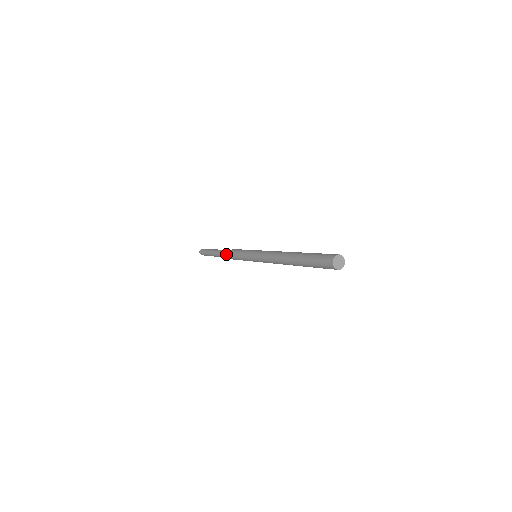
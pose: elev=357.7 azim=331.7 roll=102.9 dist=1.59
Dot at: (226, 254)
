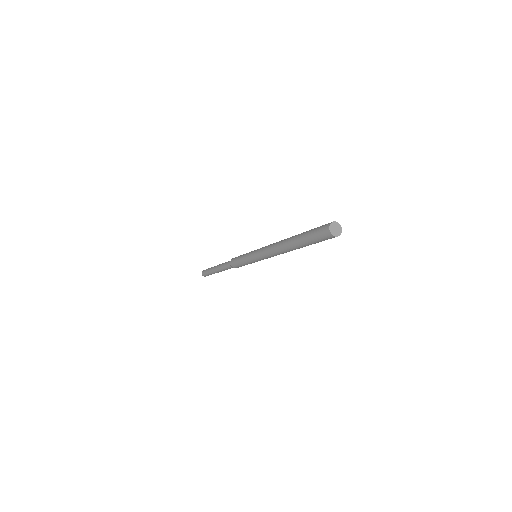
Dot at: (227, 266)
